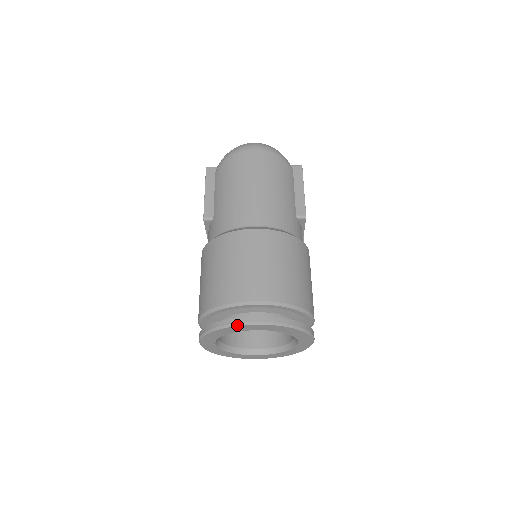
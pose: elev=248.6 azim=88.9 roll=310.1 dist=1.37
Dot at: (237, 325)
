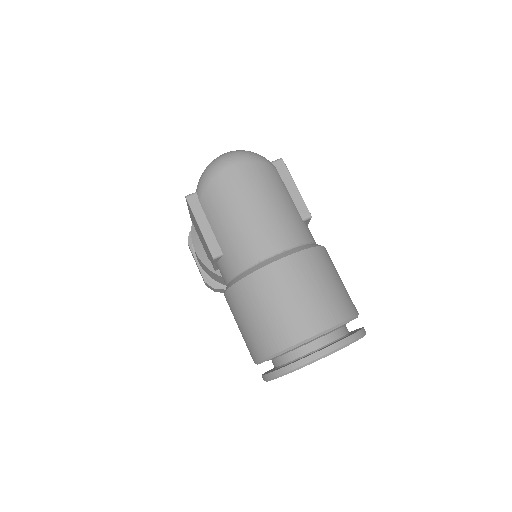
Dot at: occluded
